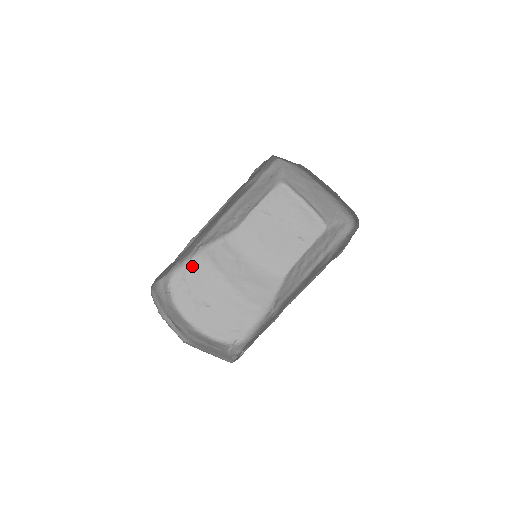
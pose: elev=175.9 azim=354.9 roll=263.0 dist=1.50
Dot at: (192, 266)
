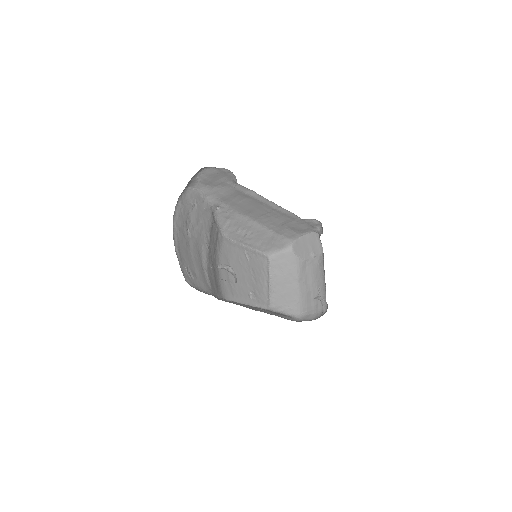
Dot at: (205, 206)
